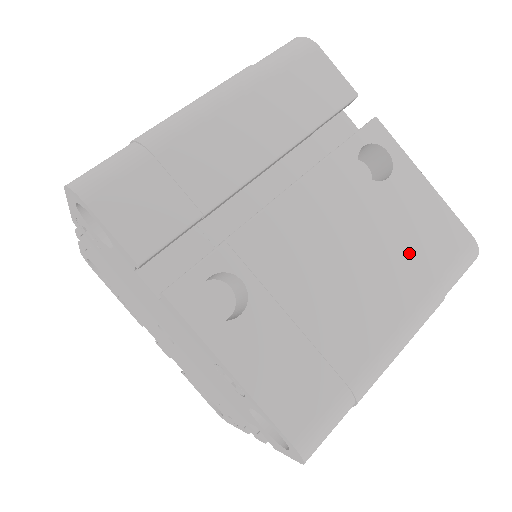
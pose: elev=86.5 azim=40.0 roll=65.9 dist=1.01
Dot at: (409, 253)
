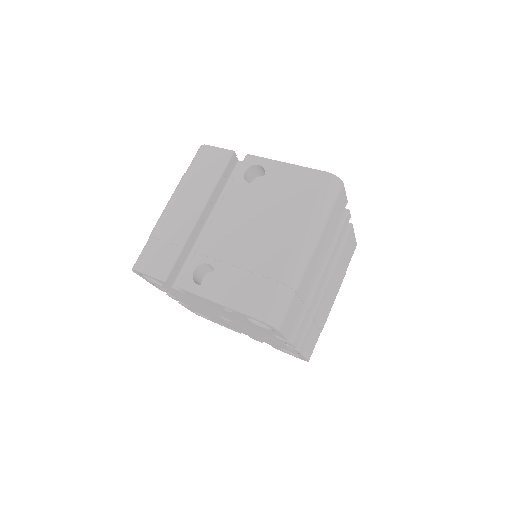
Dot at: (289, 203)
